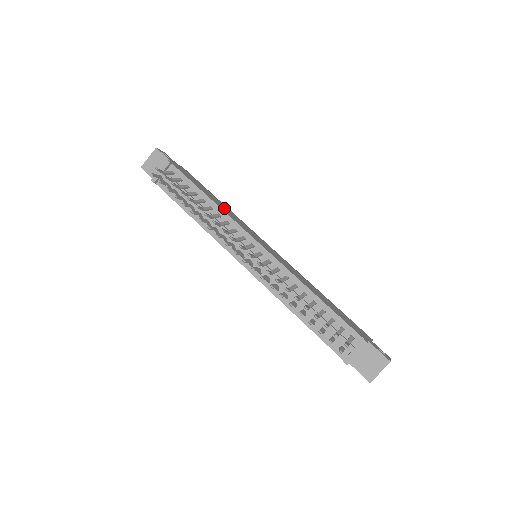
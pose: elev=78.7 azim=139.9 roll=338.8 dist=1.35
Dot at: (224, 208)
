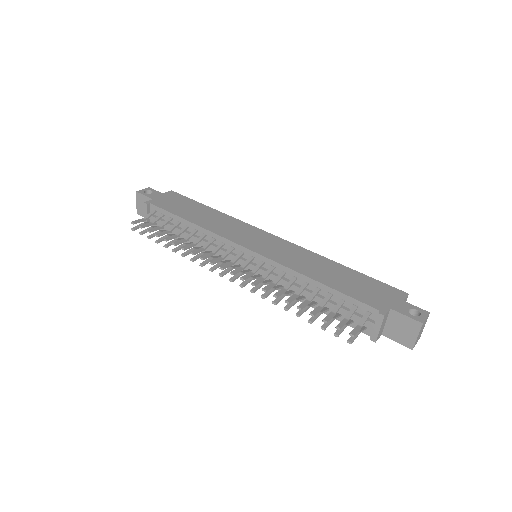
Dot at: (211, 221)
